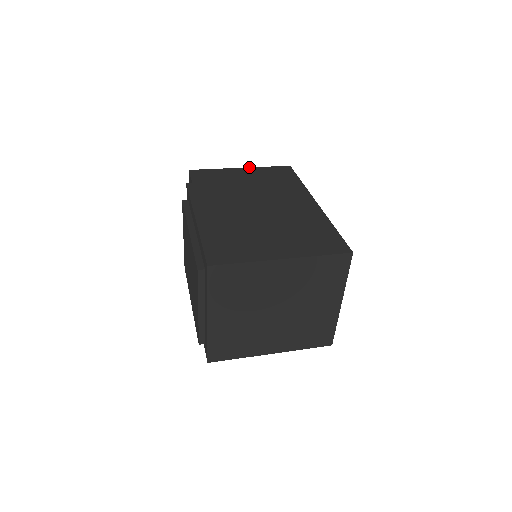
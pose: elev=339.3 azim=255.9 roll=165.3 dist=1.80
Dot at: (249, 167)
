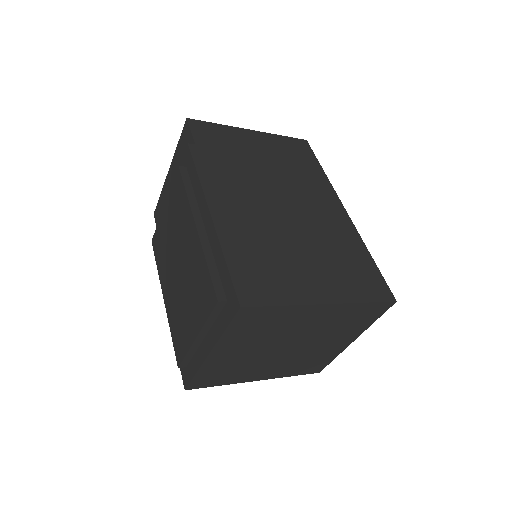
Dot at: occluded
